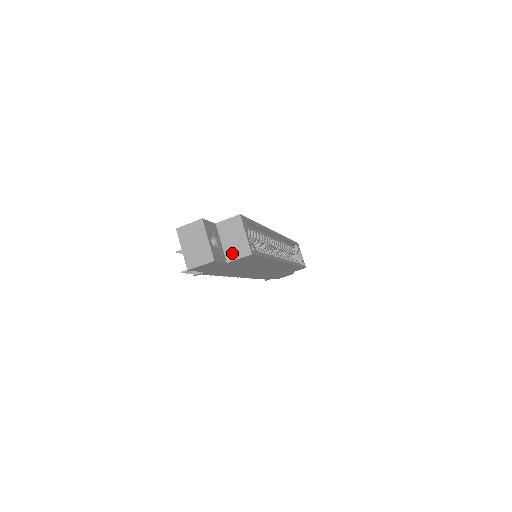
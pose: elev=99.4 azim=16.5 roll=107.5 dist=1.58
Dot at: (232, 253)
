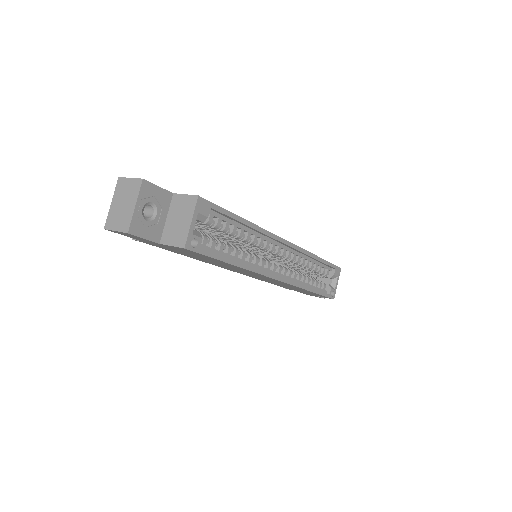
Dot at: (169, 235)
